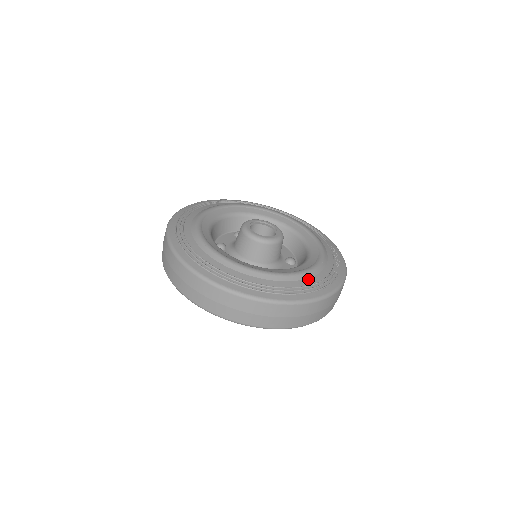
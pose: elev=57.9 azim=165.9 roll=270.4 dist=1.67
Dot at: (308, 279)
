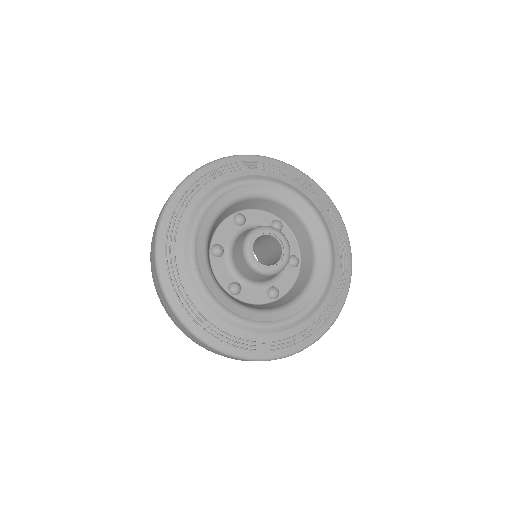
Dot at: (335, 252)
